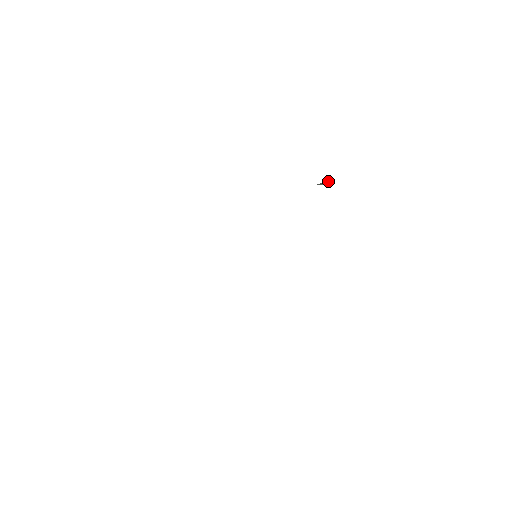
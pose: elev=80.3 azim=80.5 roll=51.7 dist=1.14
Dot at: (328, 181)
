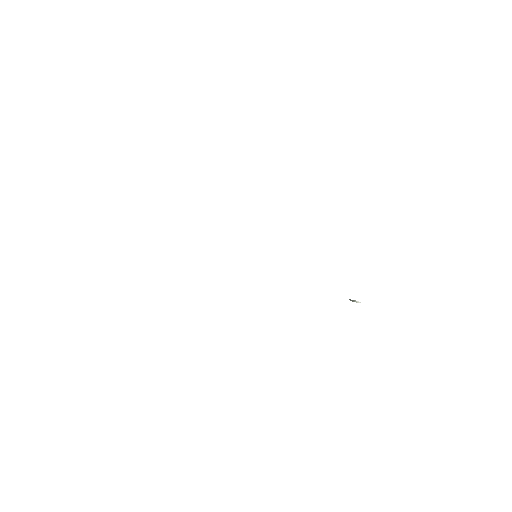
Dot at: (358, 302)
